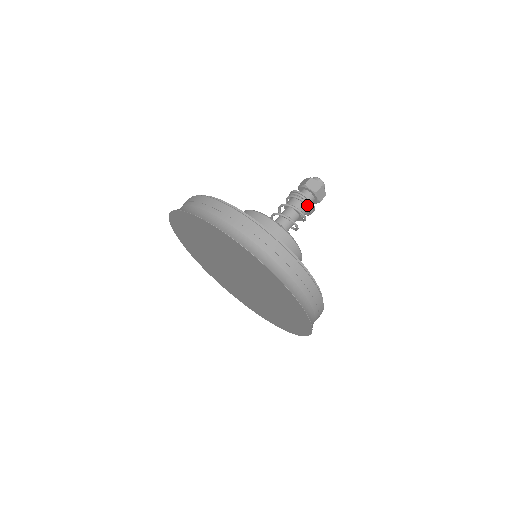
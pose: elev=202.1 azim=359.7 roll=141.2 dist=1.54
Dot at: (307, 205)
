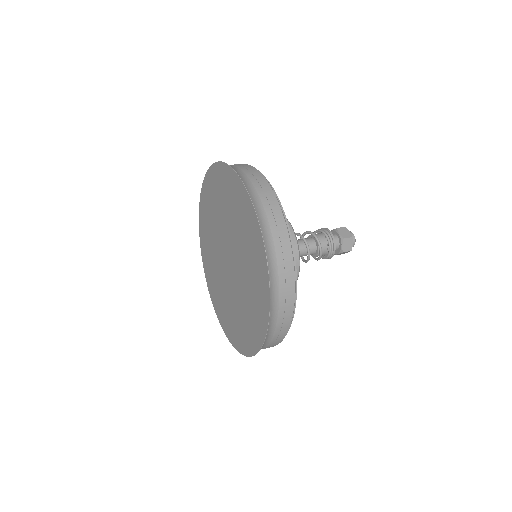
Dot at: (329, 242)
